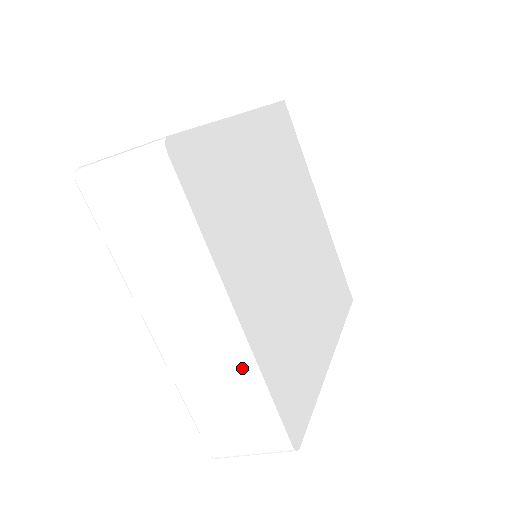
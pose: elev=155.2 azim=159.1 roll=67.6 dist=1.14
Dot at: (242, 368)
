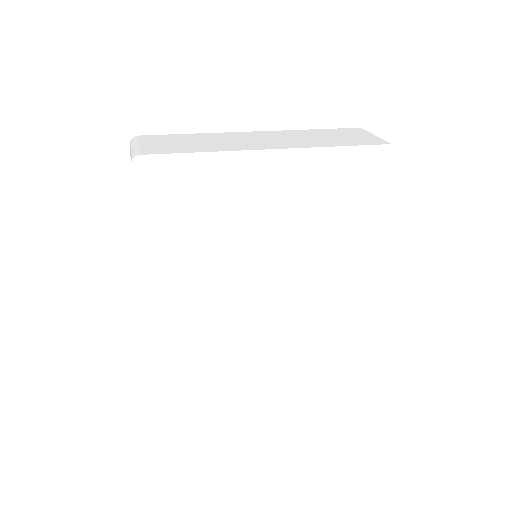
Dot at: occluded
